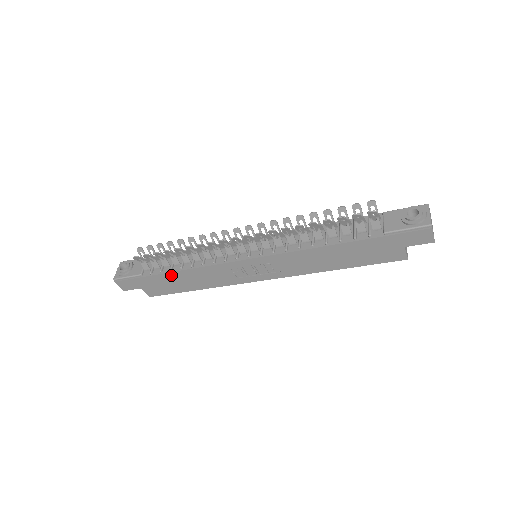
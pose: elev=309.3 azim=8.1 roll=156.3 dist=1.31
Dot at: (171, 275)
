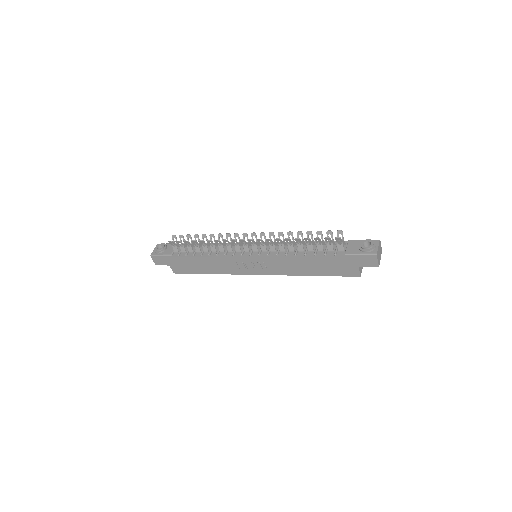
Dot at: (193, 259)
